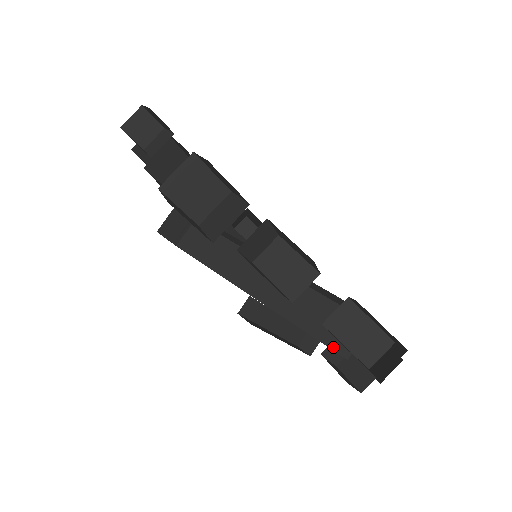
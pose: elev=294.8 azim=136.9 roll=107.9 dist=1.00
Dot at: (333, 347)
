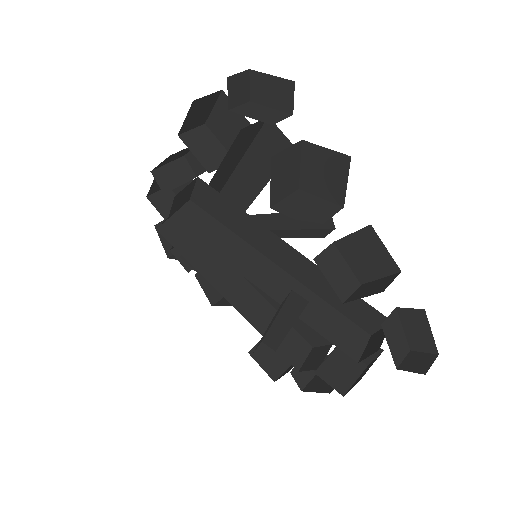
Dot at: (345, 351)
